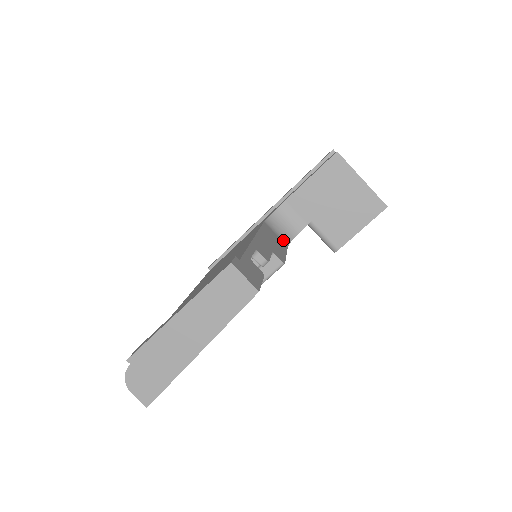
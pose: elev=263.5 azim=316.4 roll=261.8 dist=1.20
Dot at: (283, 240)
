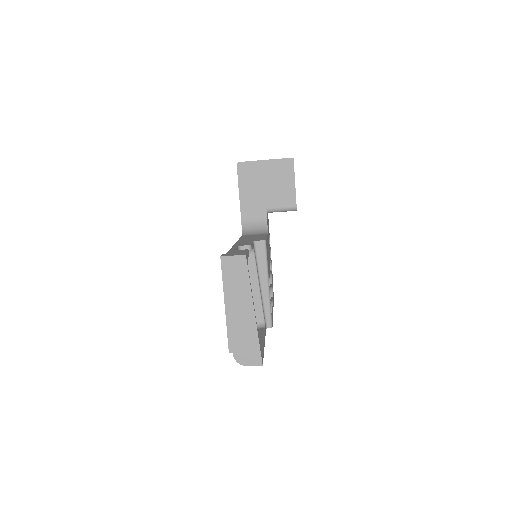
Dot at: (262, 234)
